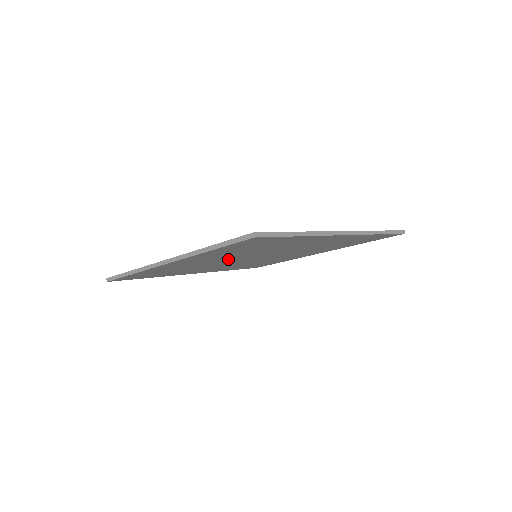
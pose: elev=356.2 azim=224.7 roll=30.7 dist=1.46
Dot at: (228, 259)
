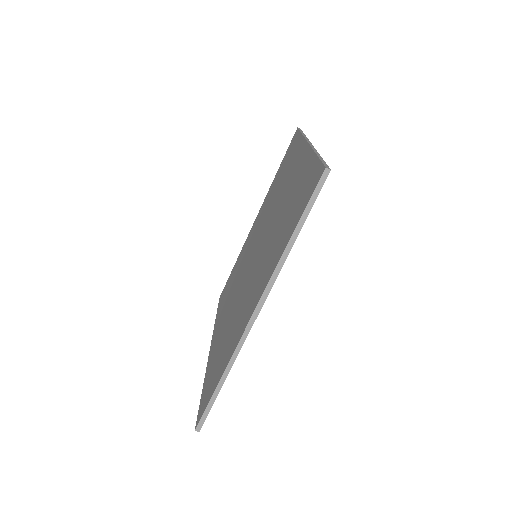
Dot at: occluded
